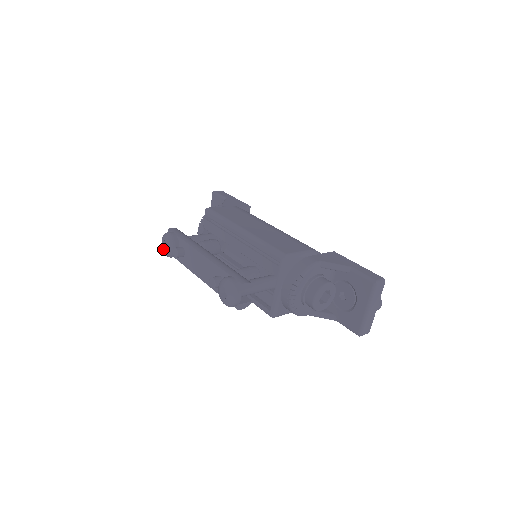
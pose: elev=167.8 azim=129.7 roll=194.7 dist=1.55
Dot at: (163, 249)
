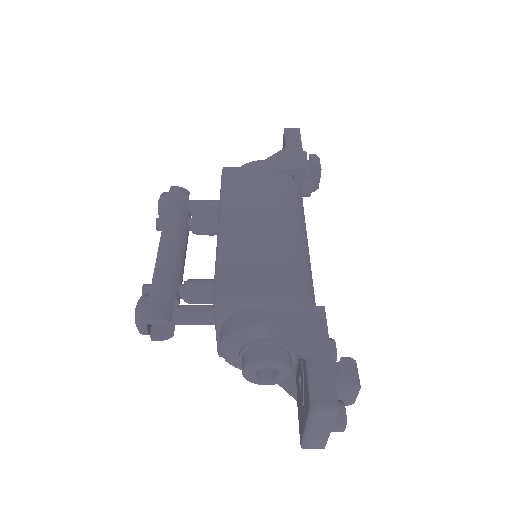
Dot at: occluded
